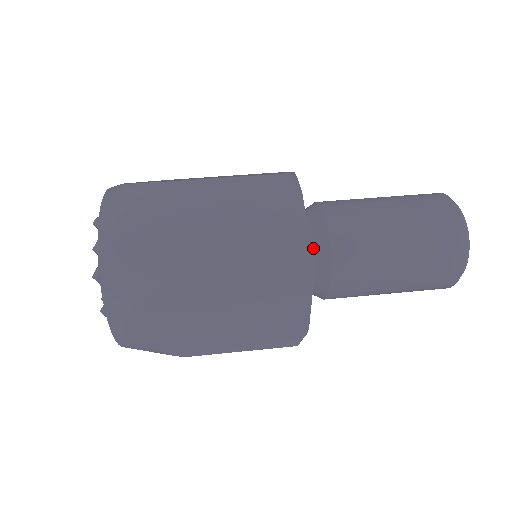
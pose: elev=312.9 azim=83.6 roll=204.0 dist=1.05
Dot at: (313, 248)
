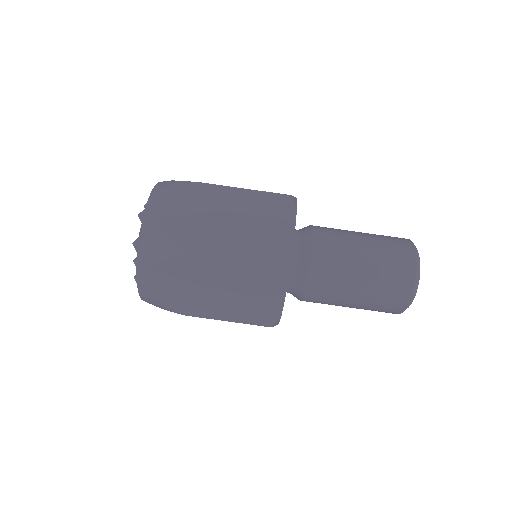
Dot at: (293, 286)
